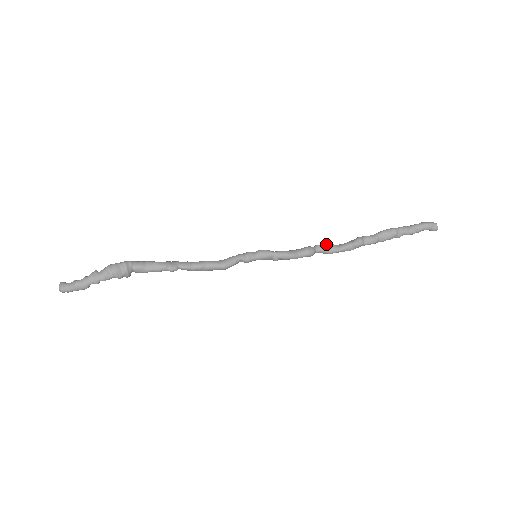
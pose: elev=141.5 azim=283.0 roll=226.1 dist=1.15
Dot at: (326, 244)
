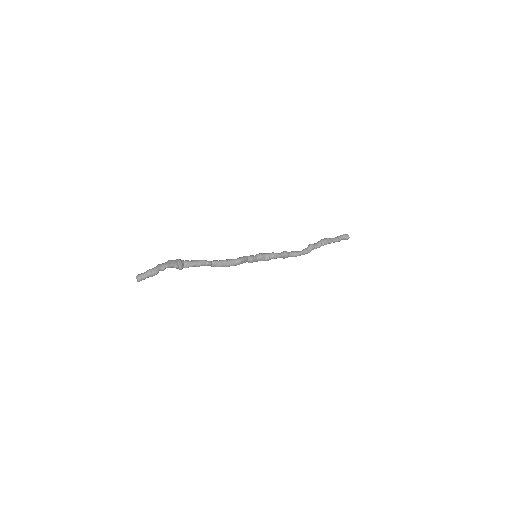
Dot at: (293, 251)
